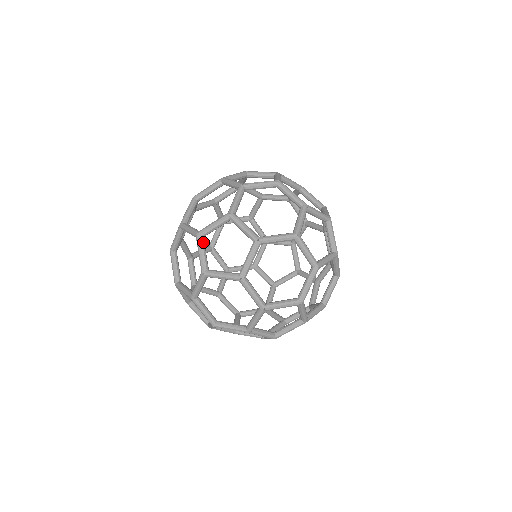
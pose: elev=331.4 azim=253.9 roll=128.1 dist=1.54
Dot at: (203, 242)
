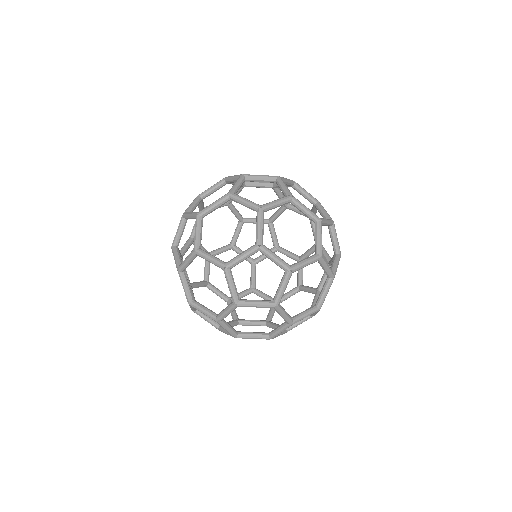
Dot at: (238, 196)
